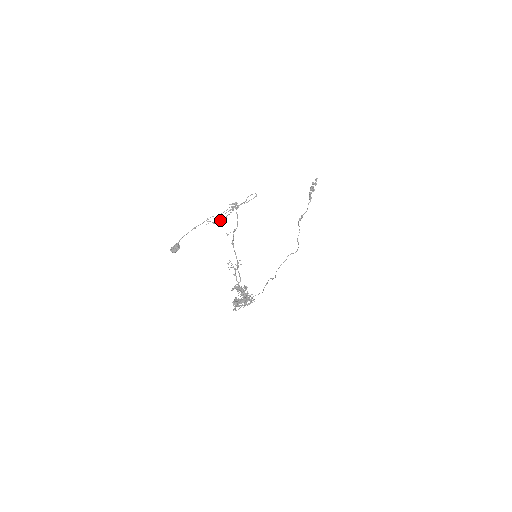
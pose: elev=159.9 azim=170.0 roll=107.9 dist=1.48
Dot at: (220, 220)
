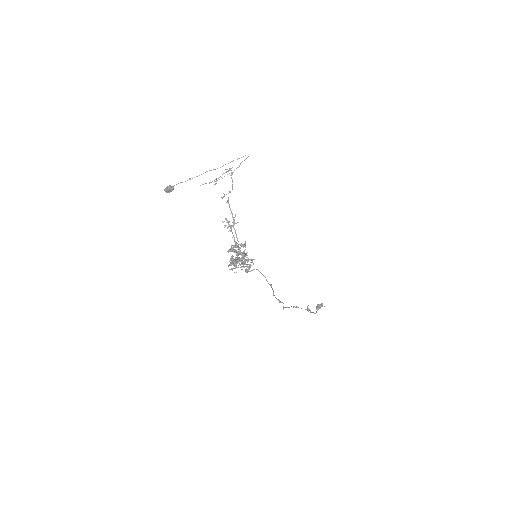
Dot at: occluded
